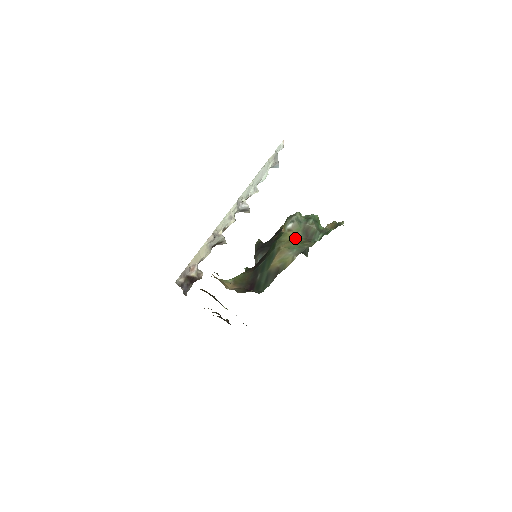
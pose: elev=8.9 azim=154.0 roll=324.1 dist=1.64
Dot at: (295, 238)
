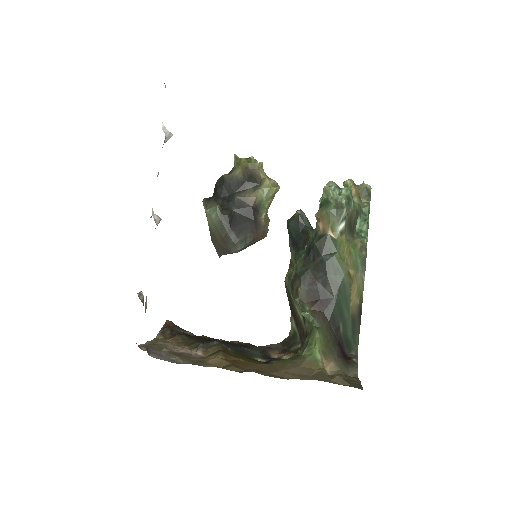
Dot at: (345, 240)
